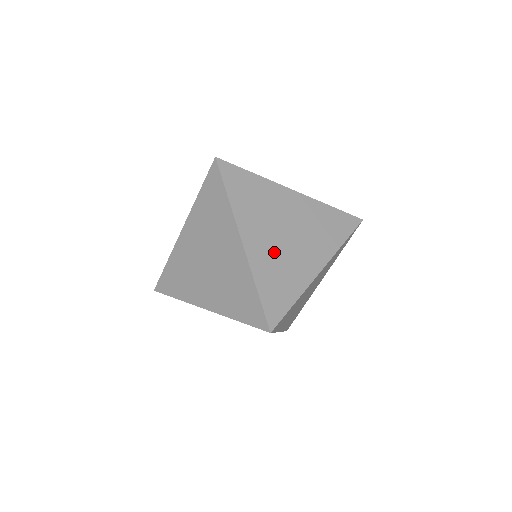
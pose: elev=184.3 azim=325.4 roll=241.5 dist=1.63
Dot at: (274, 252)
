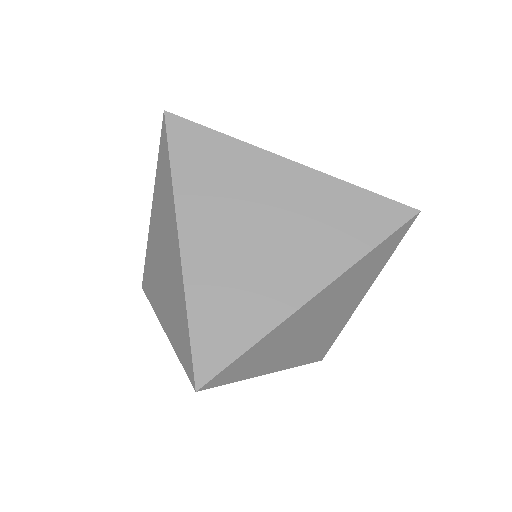
Dot at: (231, 261)
